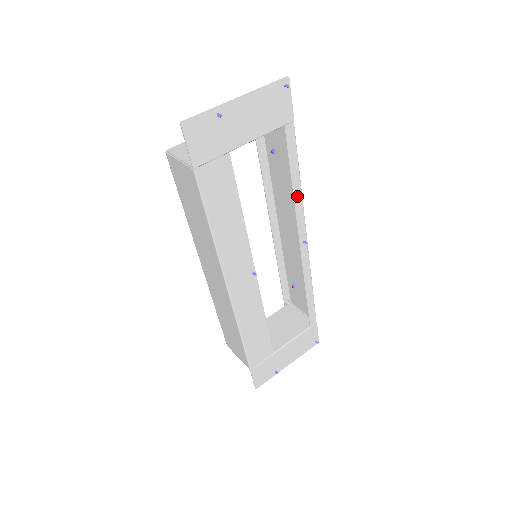
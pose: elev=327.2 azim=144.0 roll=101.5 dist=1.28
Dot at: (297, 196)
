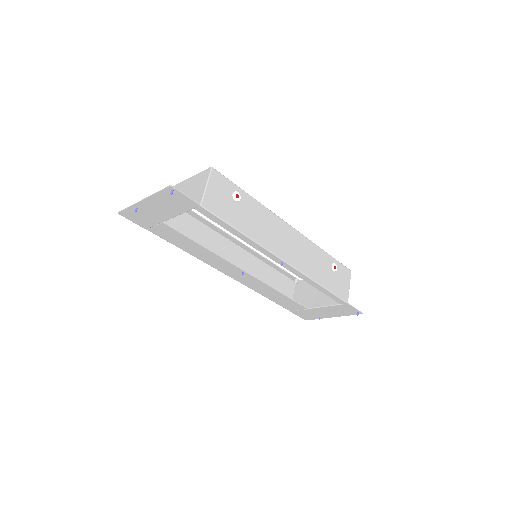
Dot at: (248, 241)
